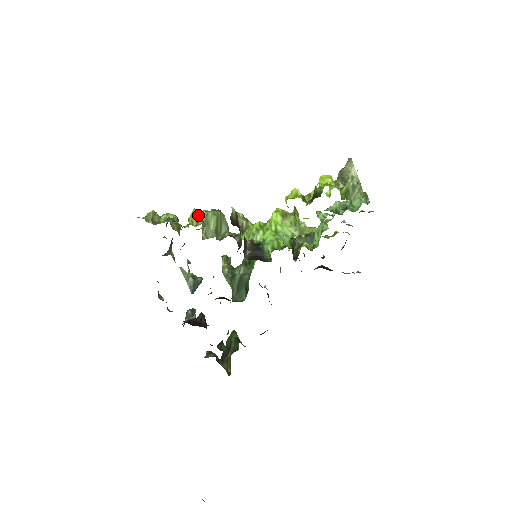
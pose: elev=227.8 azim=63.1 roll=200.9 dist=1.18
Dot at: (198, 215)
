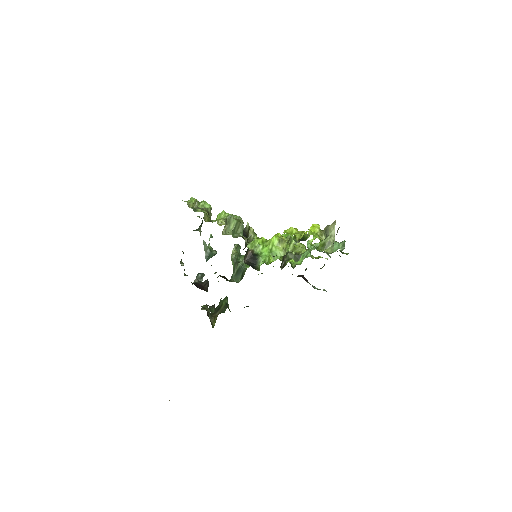
Dot at: (224, 216)
